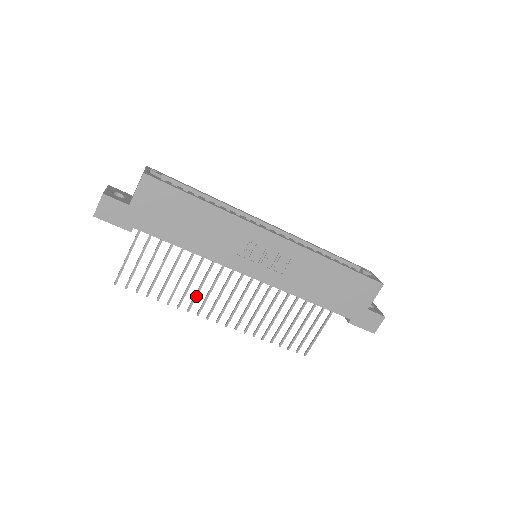
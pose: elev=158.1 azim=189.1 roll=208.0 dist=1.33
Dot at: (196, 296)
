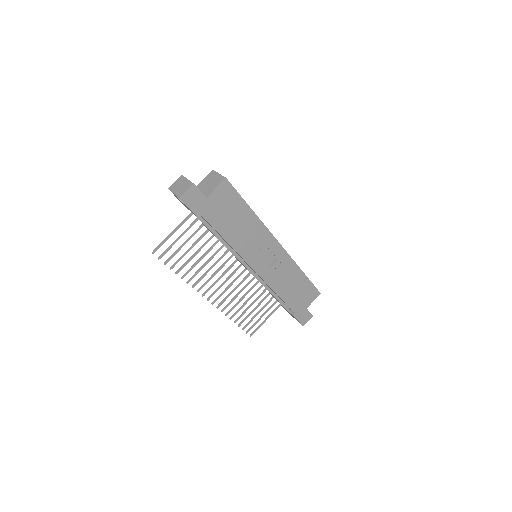
Dot at: (204, 276)
